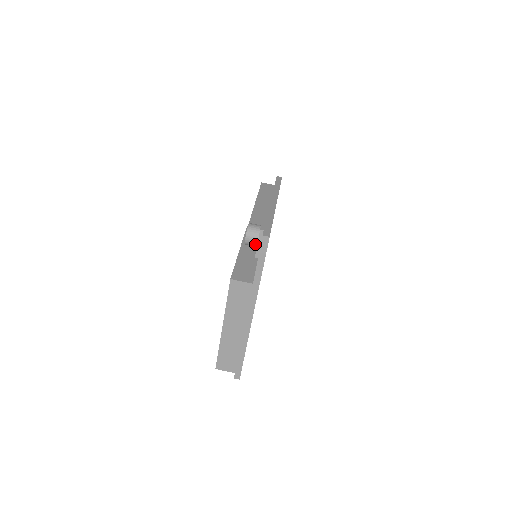
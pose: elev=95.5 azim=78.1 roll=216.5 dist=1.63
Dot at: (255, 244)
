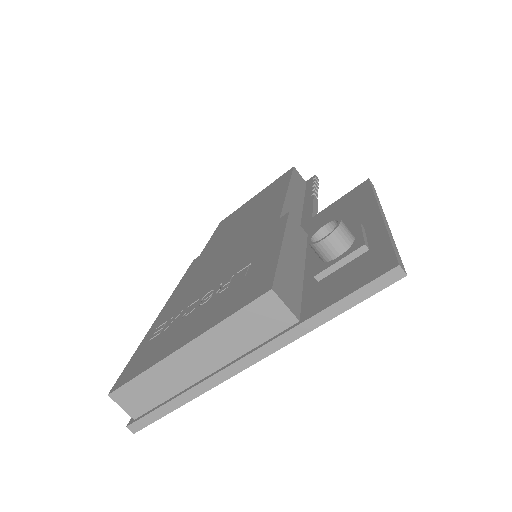
Dot at: (329, 257)
